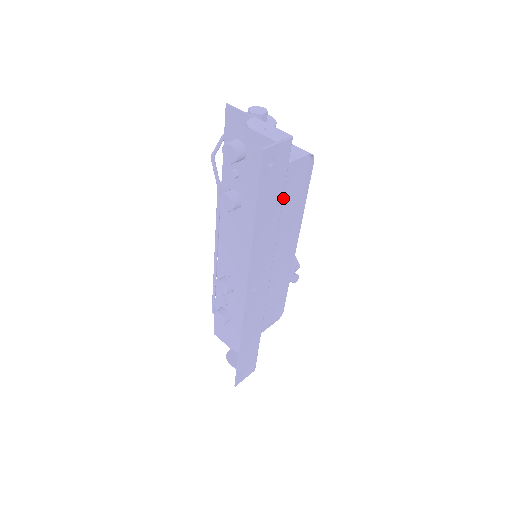
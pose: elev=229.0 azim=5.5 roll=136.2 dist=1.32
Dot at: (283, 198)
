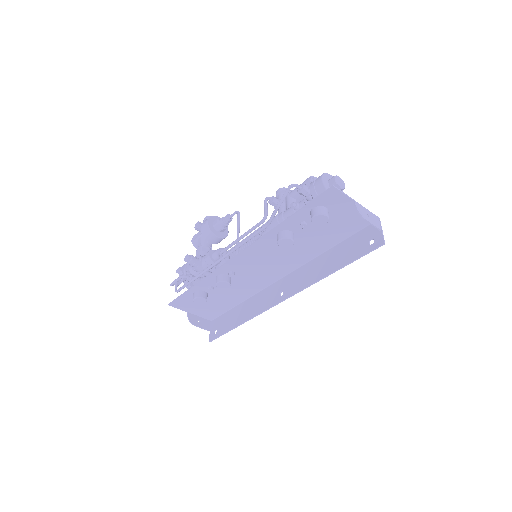
Dot at: occluded
